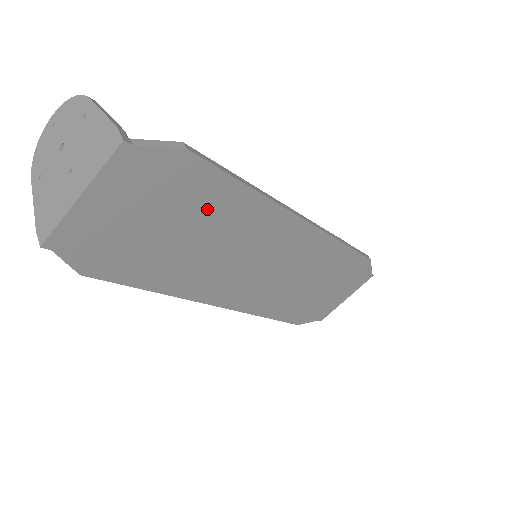
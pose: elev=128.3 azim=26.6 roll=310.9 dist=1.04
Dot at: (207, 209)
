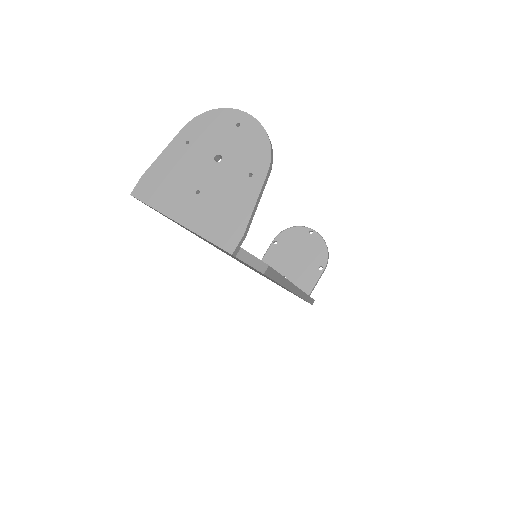
Dot at: occluded
